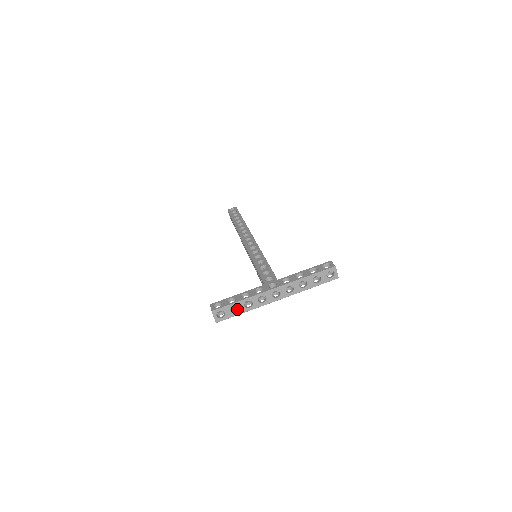
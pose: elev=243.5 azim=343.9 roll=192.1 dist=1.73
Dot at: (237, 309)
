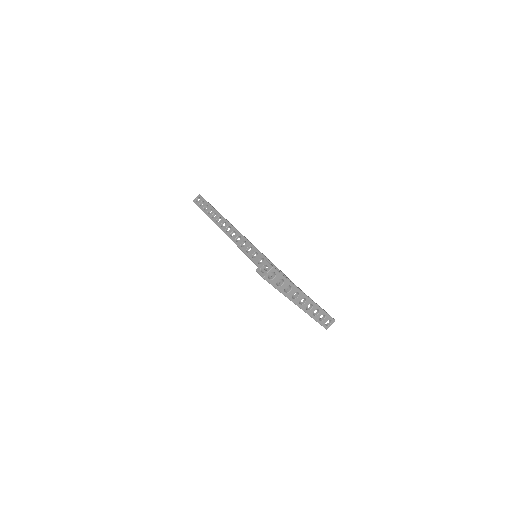
Dot at: (277, 284)
